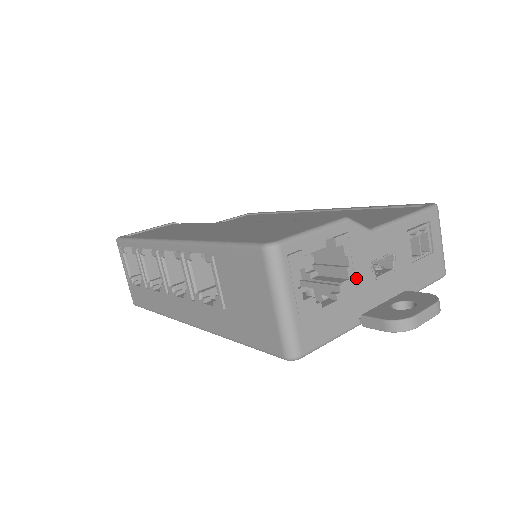
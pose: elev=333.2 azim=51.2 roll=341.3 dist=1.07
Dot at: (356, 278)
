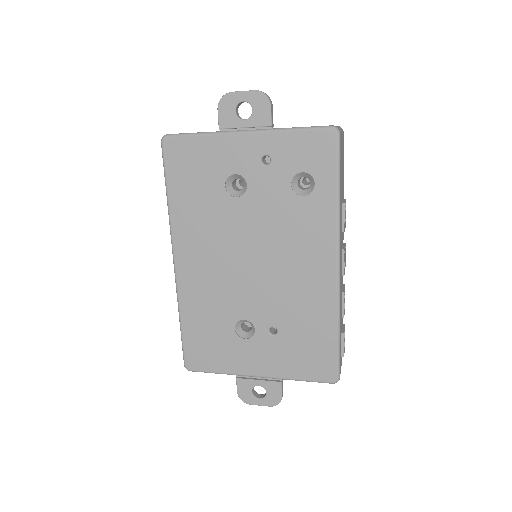
Dot at: occluded
